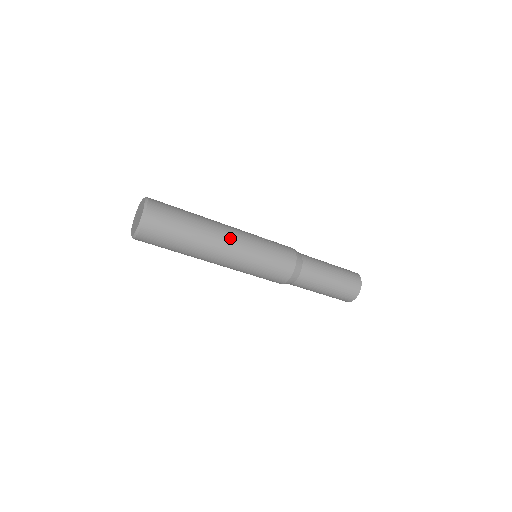
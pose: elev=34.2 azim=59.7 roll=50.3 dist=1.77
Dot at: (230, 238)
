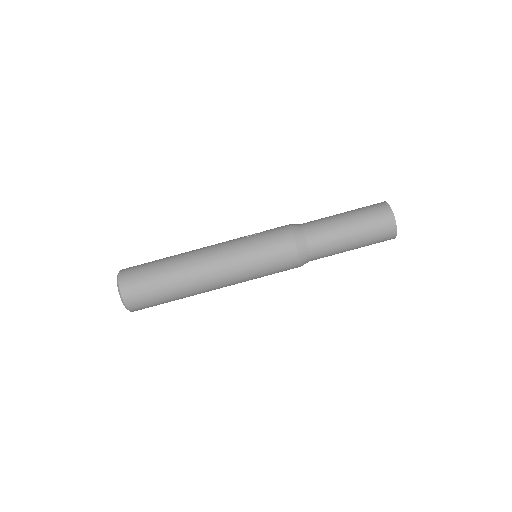
Dot at: (209, 257)
